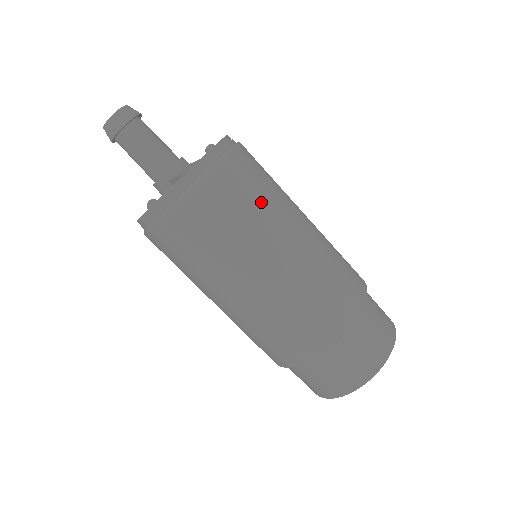
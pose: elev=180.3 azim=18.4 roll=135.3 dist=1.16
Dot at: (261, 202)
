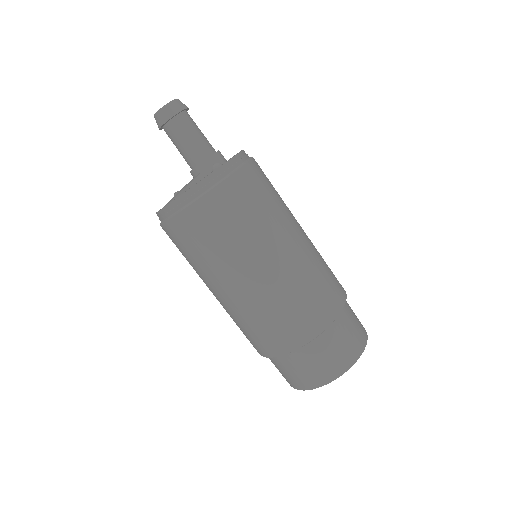
Dot at: (213, 249)
